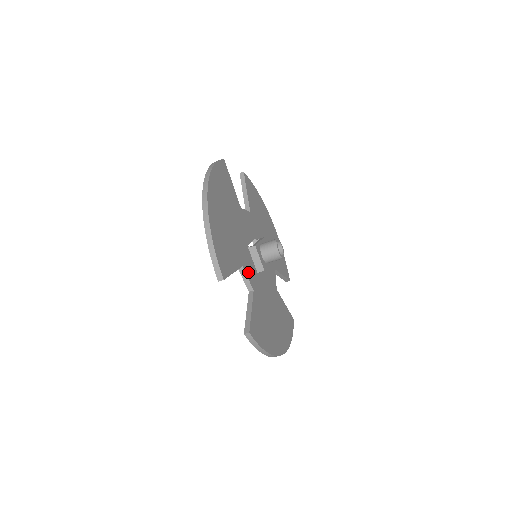
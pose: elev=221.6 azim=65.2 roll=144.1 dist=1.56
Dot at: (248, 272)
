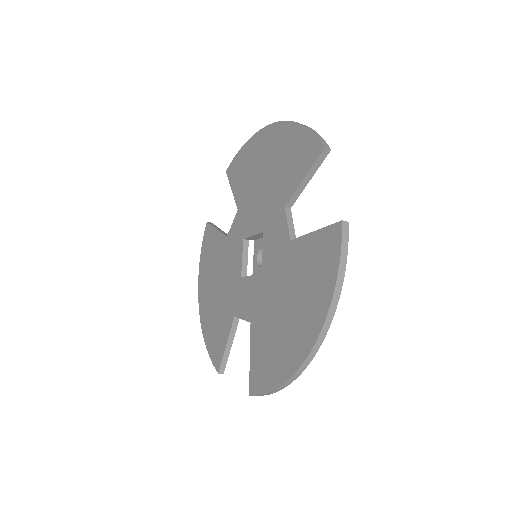
Dot at: occluded
